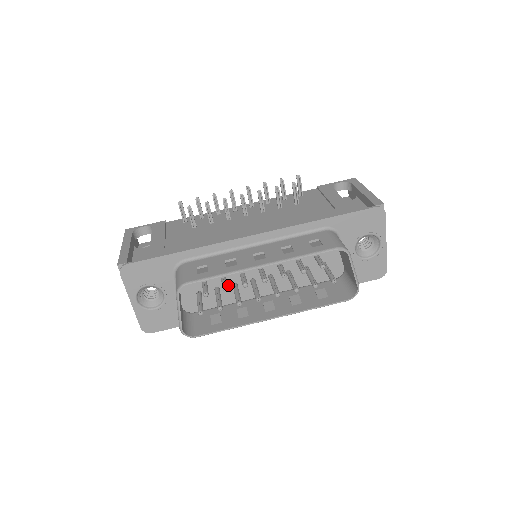
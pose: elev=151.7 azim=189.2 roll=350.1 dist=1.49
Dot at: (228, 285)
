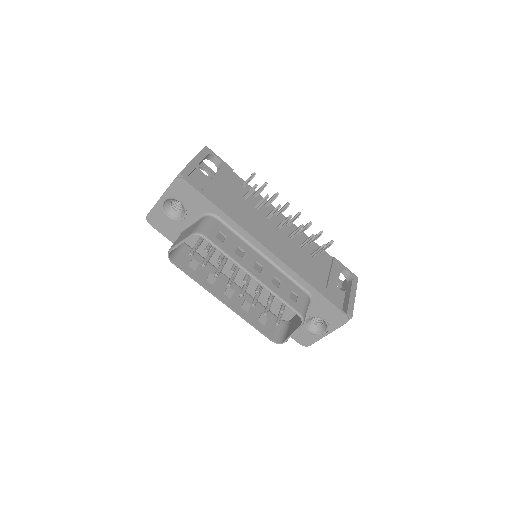
Dot at: occluded
